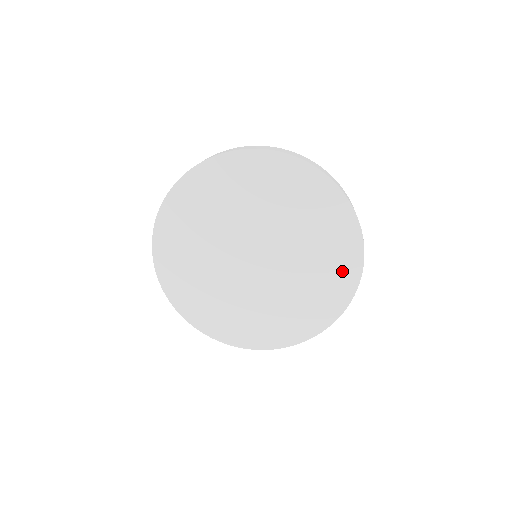
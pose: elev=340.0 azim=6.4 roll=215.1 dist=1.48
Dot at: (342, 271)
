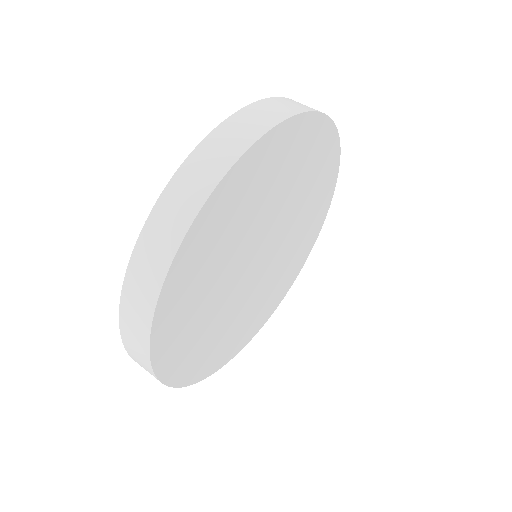
Dot at: (327, 174)
